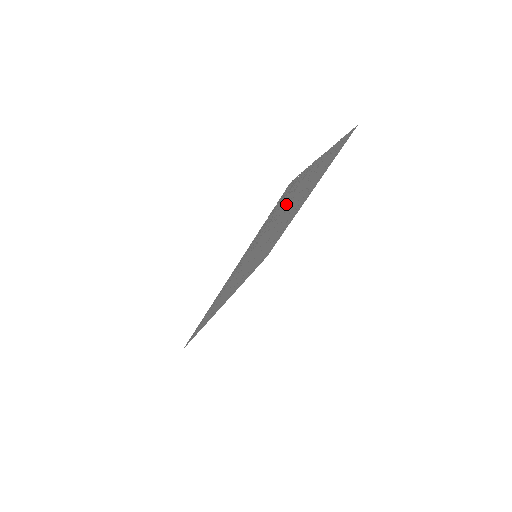
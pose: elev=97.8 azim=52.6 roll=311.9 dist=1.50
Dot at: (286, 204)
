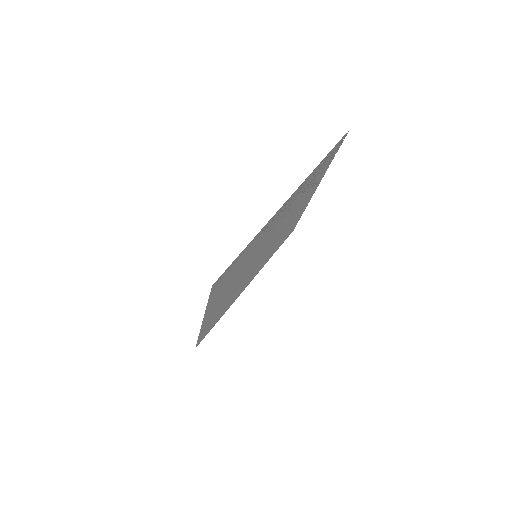
Dot at: (307, 190)
